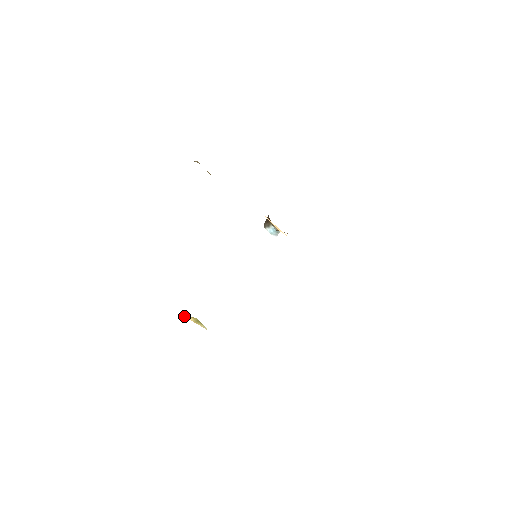
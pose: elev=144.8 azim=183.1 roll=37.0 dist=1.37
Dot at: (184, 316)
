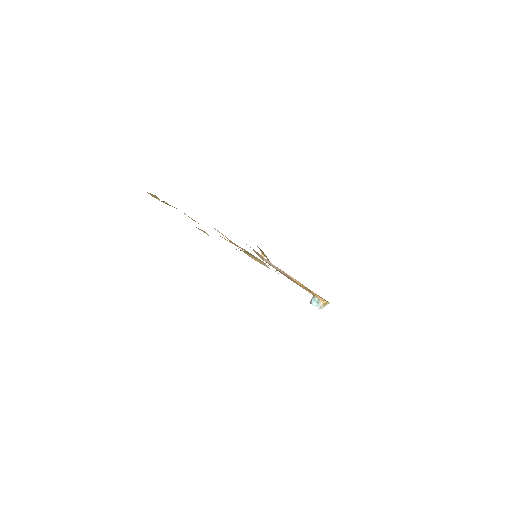
Dot at: occluded
